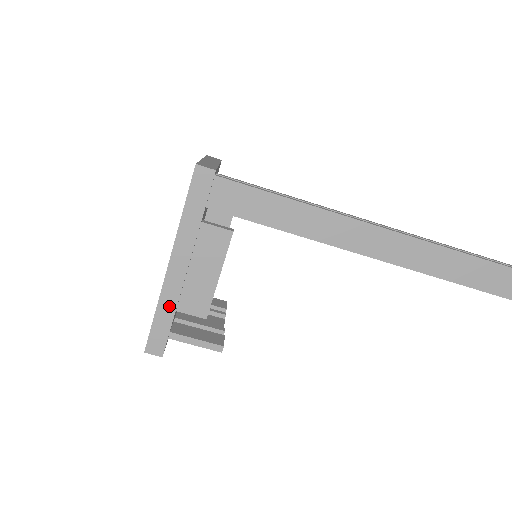
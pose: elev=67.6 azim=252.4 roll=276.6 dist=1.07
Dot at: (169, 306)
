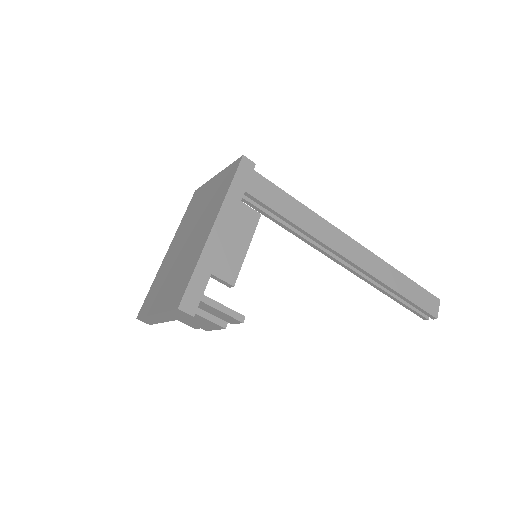
Dot at: (208, 265)
